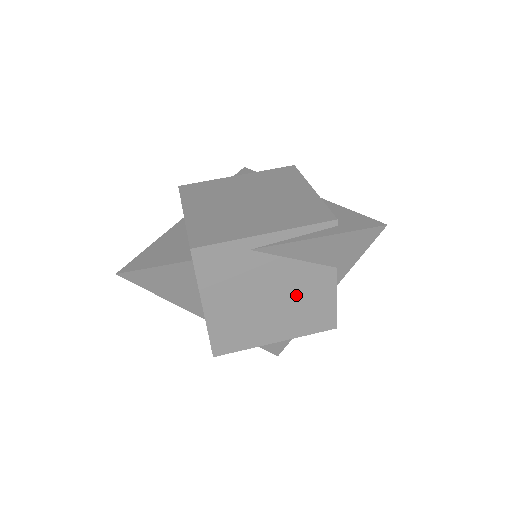
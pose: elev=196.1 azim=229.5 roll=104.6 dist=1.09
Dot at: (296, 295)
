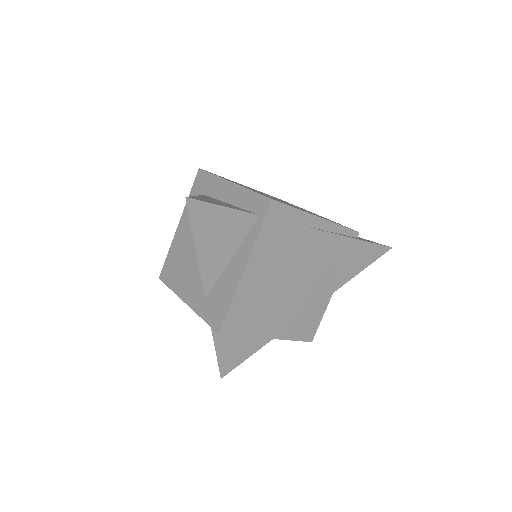
Dot at: (307, 291)
